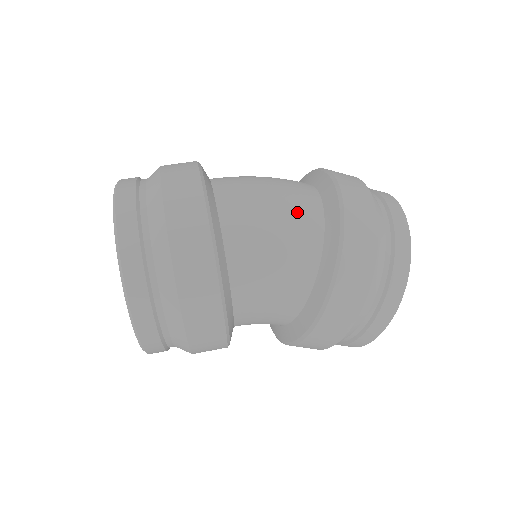
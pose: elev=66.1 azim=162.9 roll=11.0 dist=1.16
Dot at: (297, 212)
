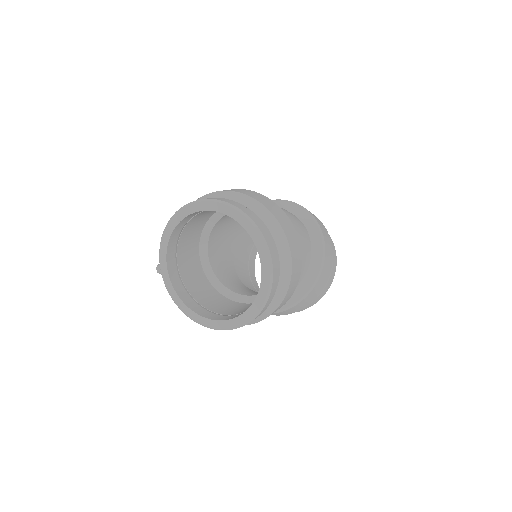
Dot at: occluded
